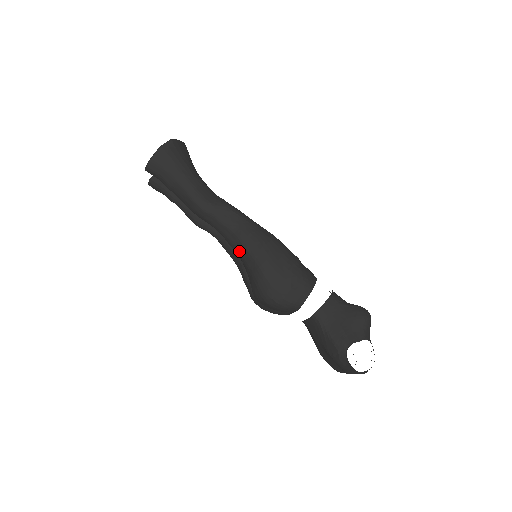
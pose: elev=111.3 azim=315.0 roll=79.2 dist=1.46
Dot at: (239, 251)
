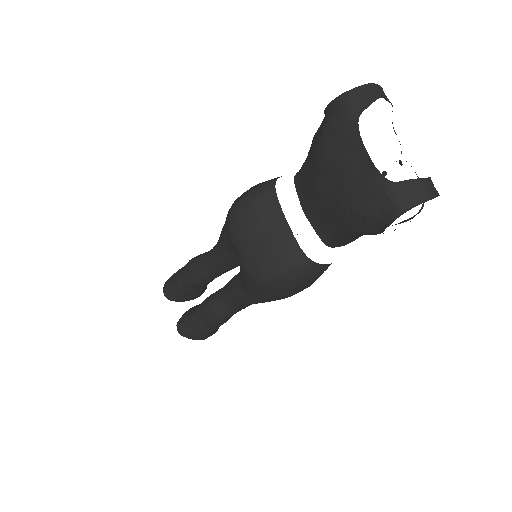
Dot at: (220, 239)
